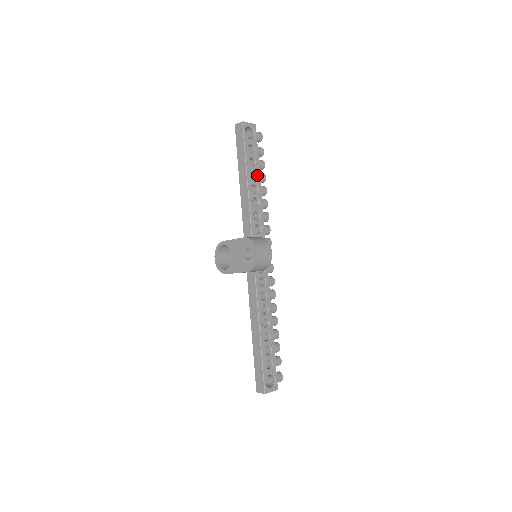
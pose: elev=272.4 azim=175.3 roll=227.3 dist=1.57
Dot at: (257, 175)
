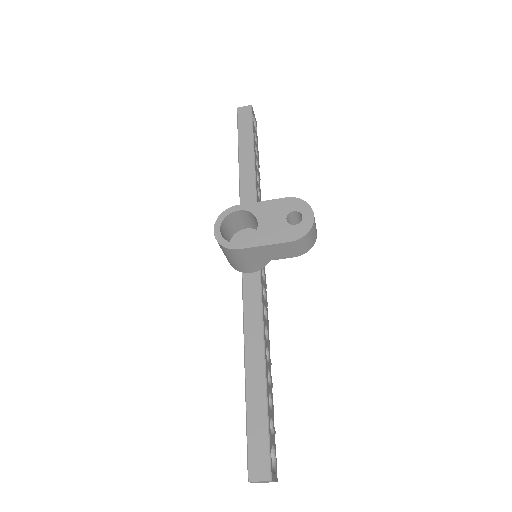
Dot at: (258, 167)
